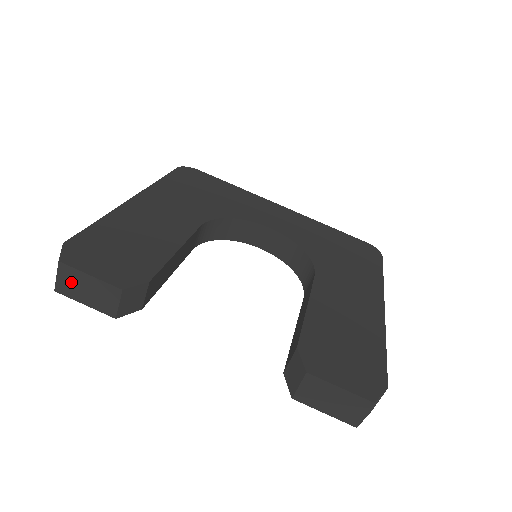
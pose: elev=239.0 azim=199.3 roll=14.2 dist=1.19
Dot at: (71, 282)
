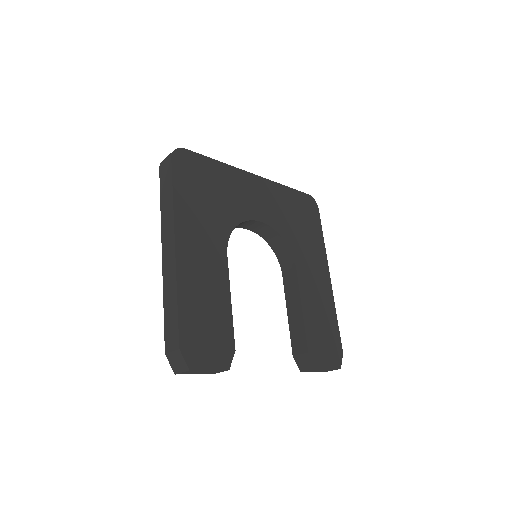
Dot at: (192, 372)
